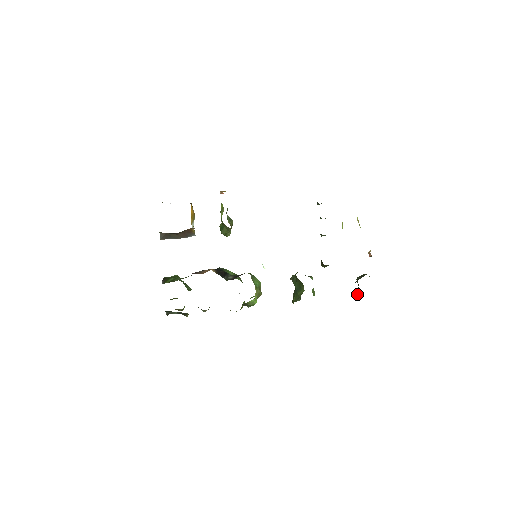
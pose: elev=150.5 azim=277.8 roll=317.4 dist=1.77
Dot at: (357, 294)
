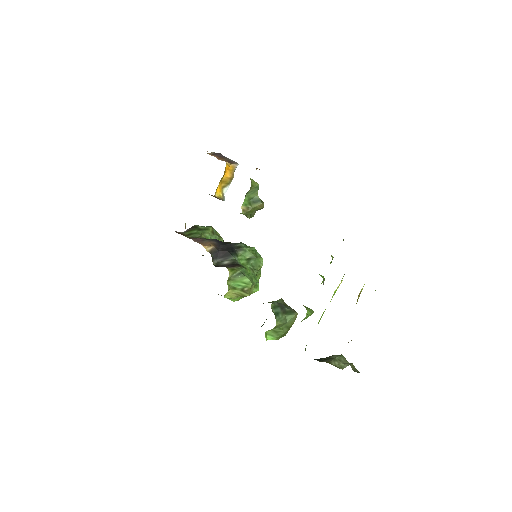
Dot at: occluded
